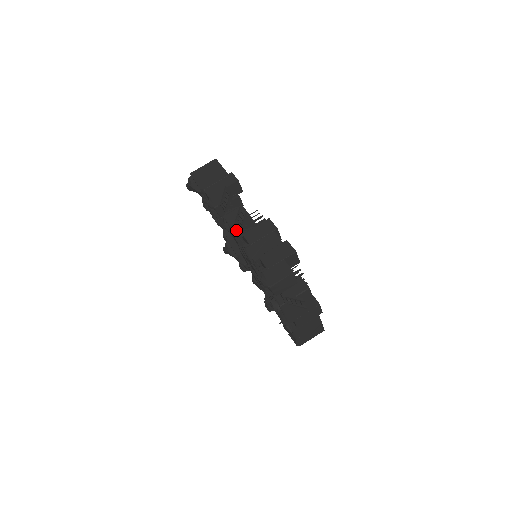
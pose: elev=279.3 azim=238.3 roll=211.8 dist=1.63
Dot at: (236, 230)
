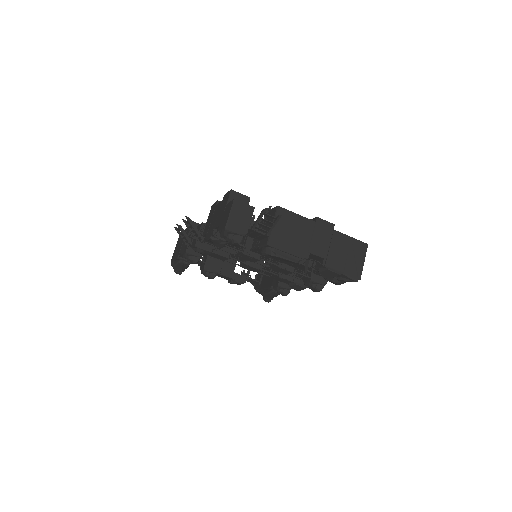
Dot at: (206, 245)
